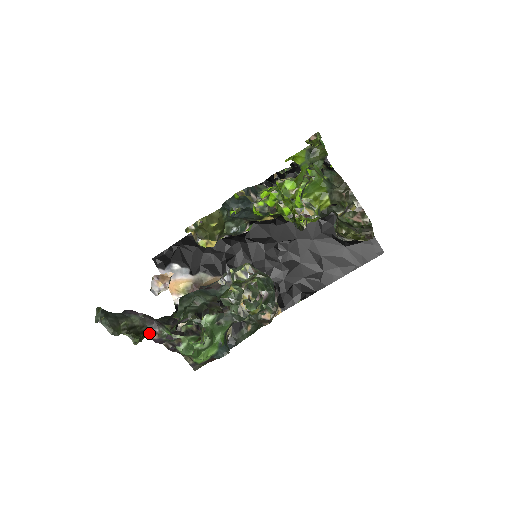
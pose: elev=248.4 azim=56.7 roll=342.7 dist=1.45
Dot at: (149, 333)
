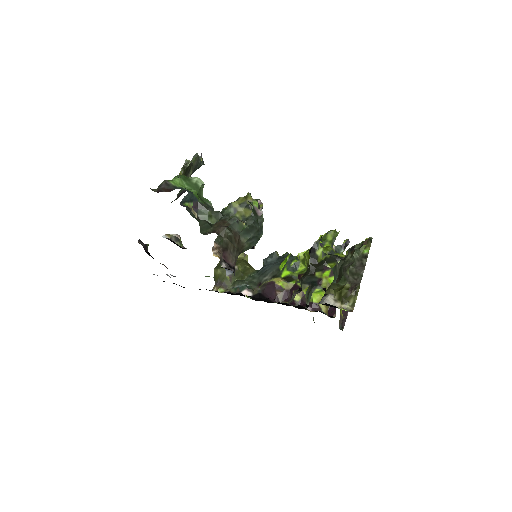
Dot at: occluded
